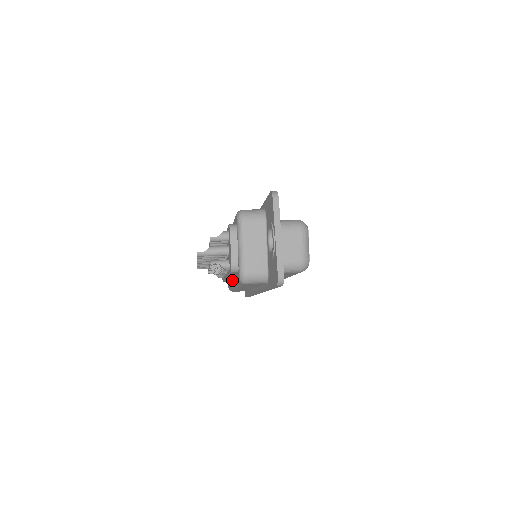
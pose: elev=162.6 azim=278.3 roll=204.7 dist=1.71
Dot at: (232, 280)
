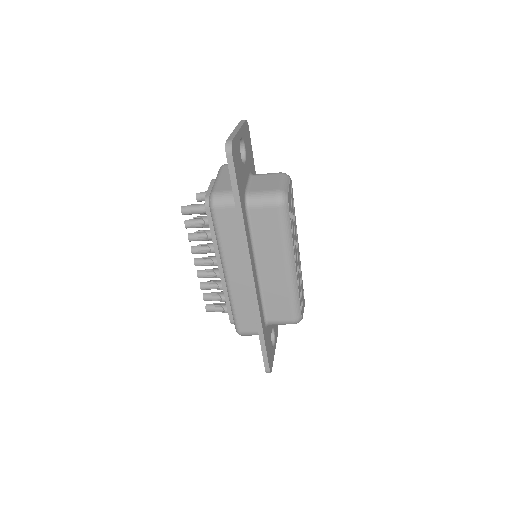
Dot at: occluded
